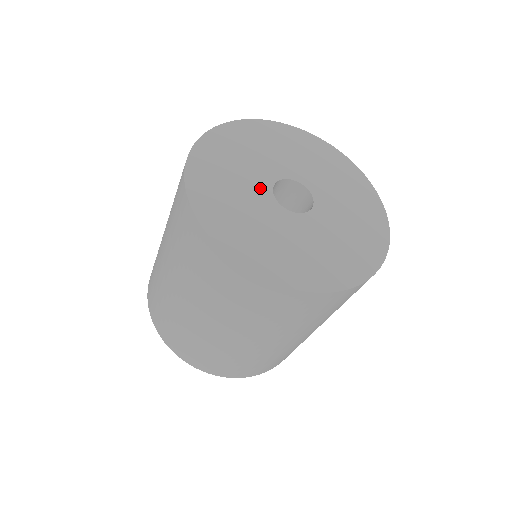
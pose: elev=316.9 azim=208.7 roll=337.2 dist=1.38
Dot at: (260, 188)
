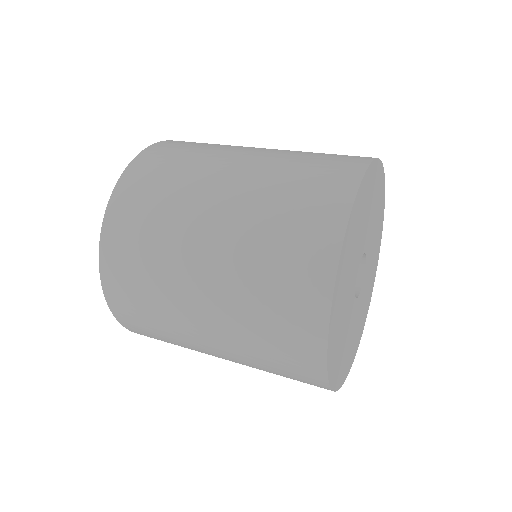
Dot at: (351, 303)
